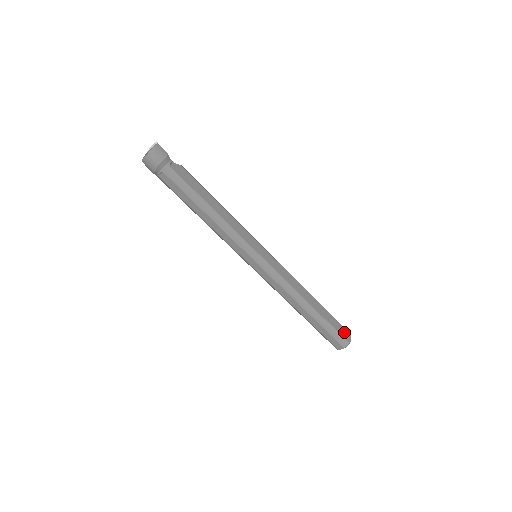
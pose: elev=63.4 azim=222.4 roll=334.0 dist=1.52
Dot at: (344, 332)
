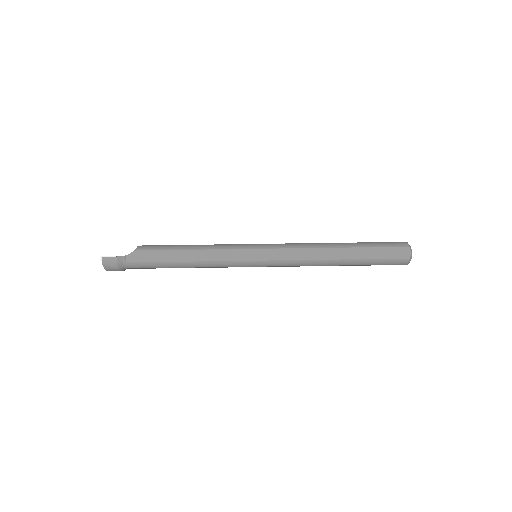
Dot at: (397, 252)
